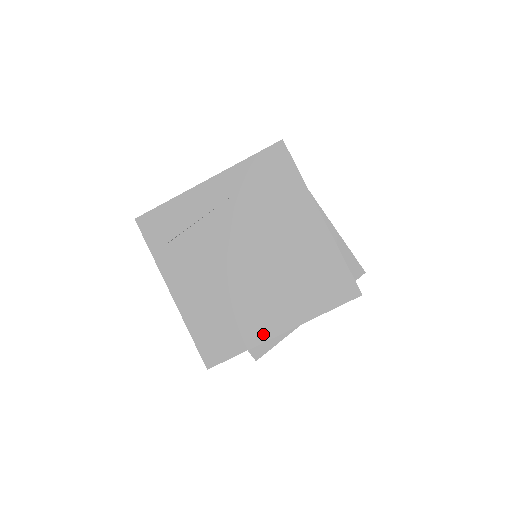
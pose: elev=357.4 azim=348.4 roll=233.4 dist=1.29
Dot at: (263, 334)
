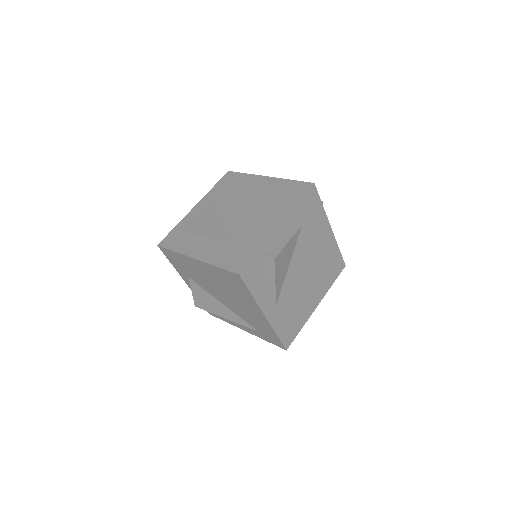
Dot at: (266, 235)
